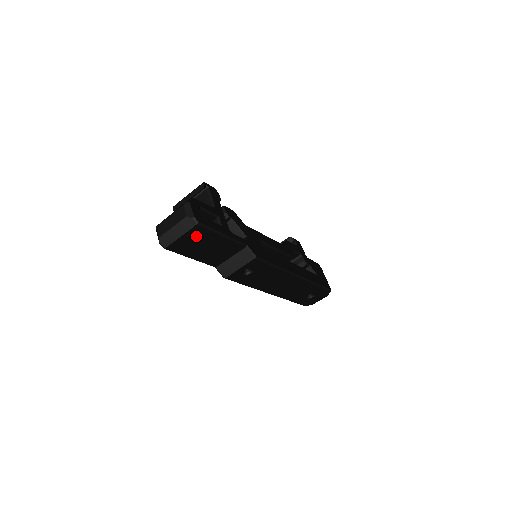
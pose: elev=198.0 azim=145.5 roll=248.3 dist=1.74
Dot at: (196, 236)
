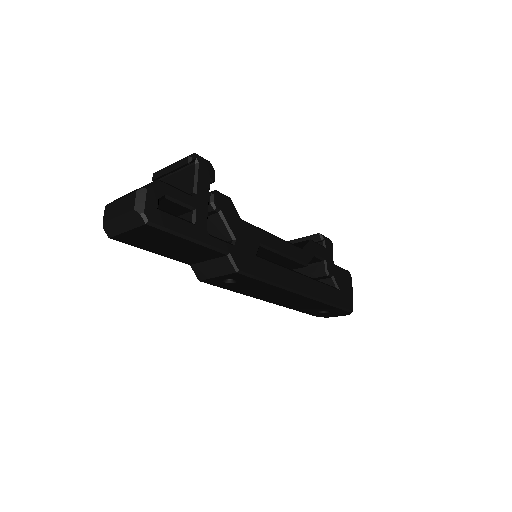
Dot at: (150, 234)
